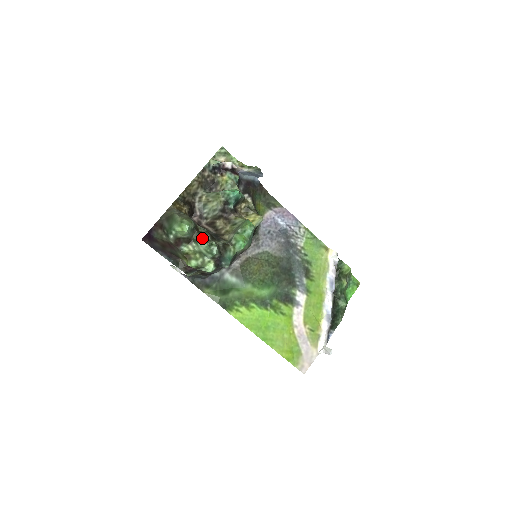
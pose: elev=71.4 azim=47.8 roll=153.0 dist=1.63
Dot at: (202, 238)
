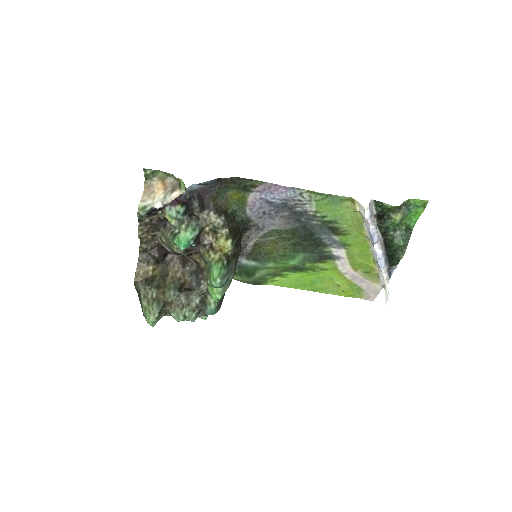
Dot at: (175, 310)
